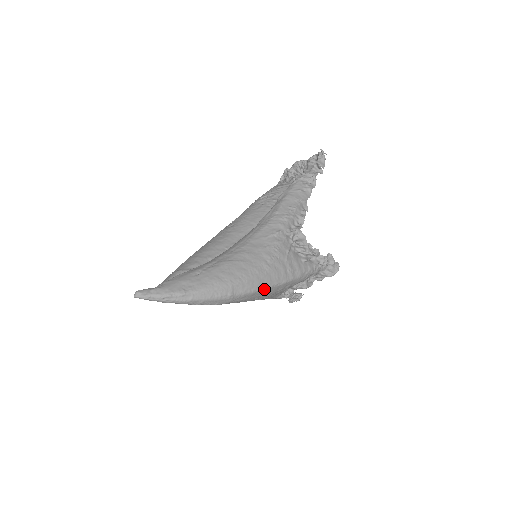
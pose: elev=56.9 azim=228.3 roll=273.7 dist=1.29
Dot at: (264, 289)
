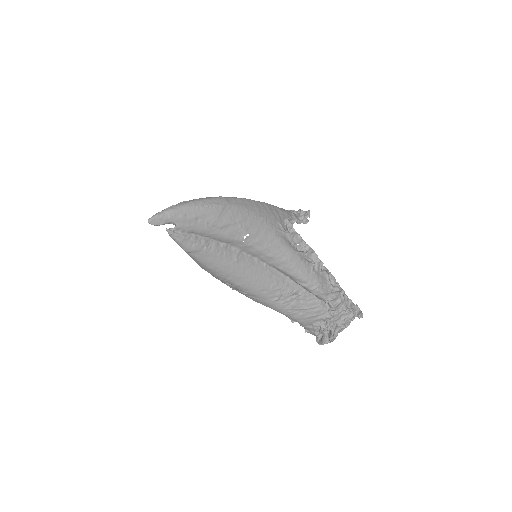
Dot at: (248, 200)
